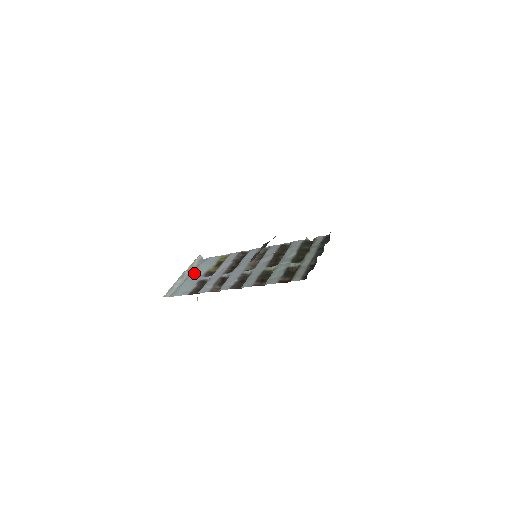
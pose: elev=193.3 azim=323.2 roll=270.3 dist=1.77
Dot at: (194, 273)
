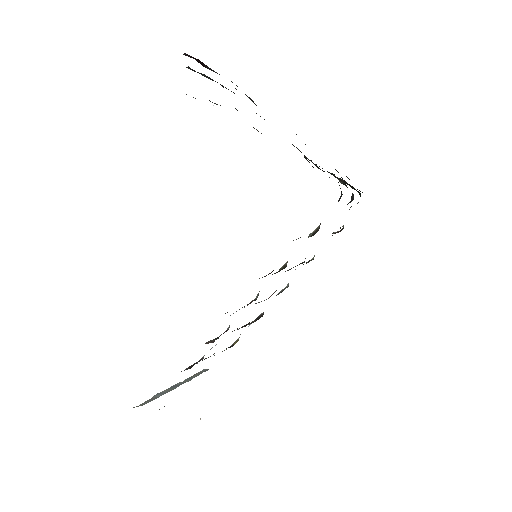
Dot at: occluded
